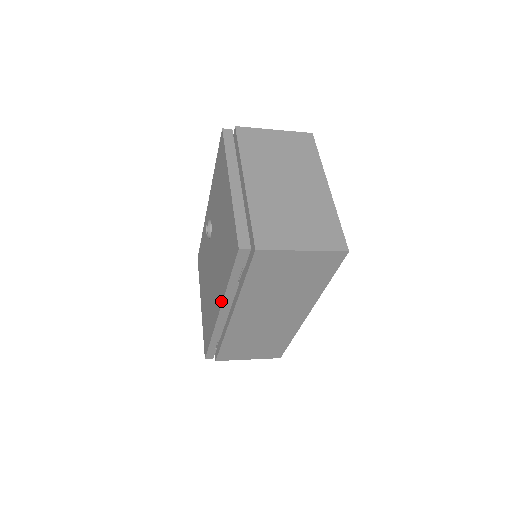
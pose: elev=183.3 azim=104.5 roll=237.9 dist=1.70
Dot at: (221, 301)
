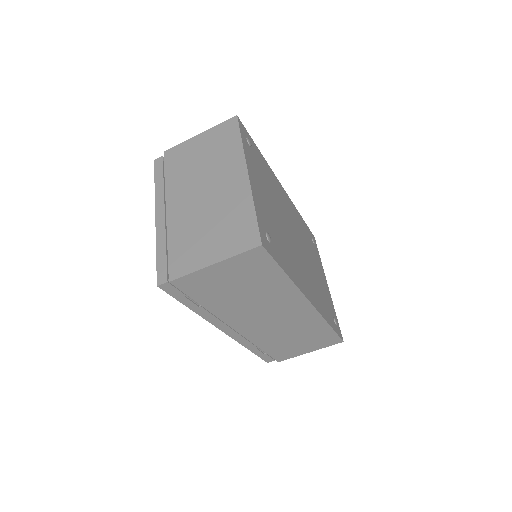
Dot at: (211, 322)
